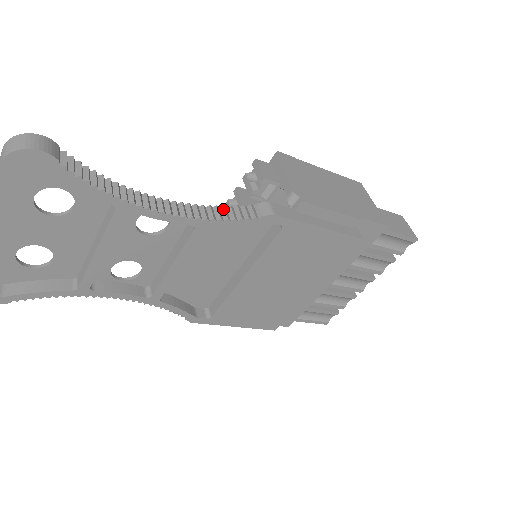
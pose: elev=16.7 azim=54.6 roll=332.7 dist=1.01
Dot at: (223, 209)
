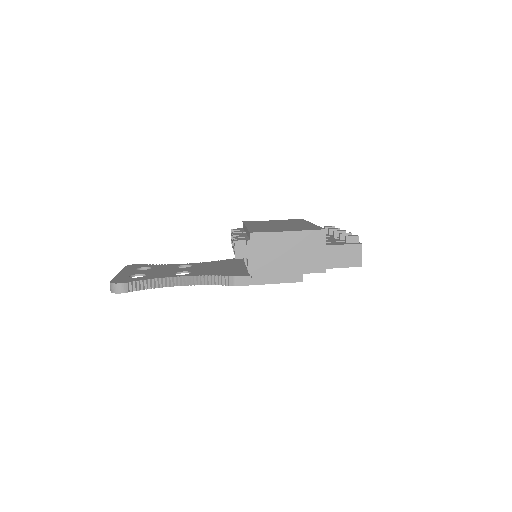
Dot at: (211, 278)
